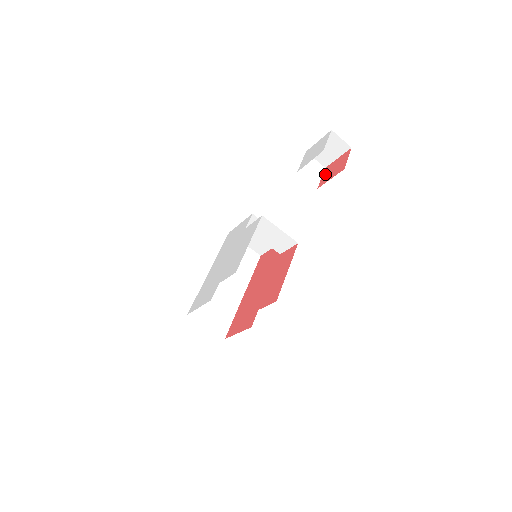
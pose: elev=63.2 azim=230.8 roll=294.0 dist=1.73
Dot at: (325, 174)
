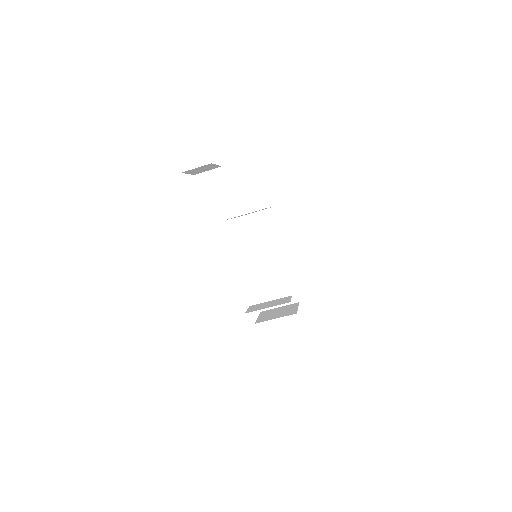
Dot at: occluded
